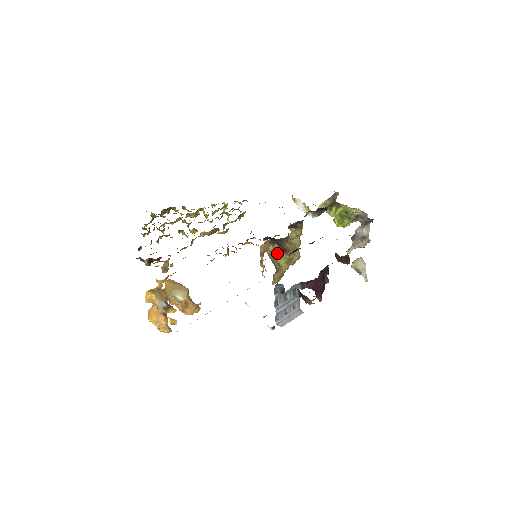
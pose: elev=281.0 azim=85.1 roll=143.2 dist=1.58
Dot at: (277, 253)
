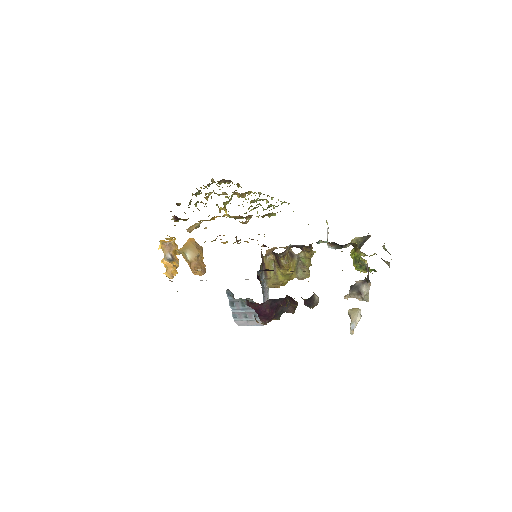
Dot at: (276, 263)
